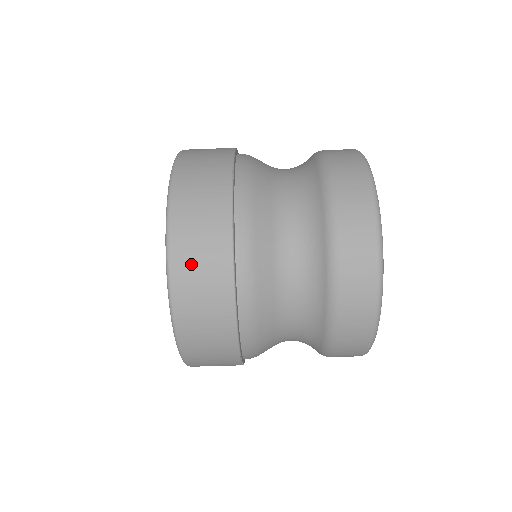
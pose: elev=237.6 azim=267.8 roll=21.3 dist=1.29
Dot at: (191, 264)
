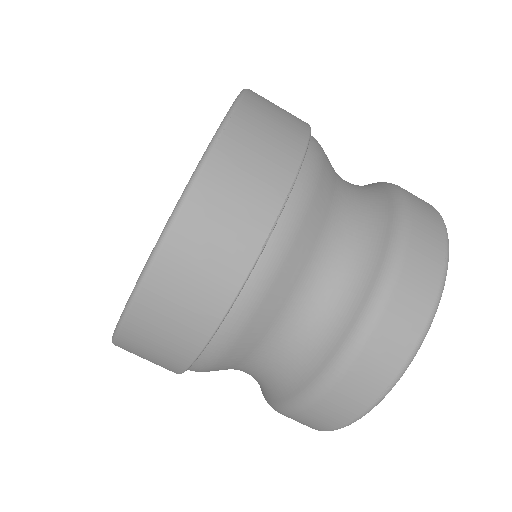
Dot at: (158, 319)
